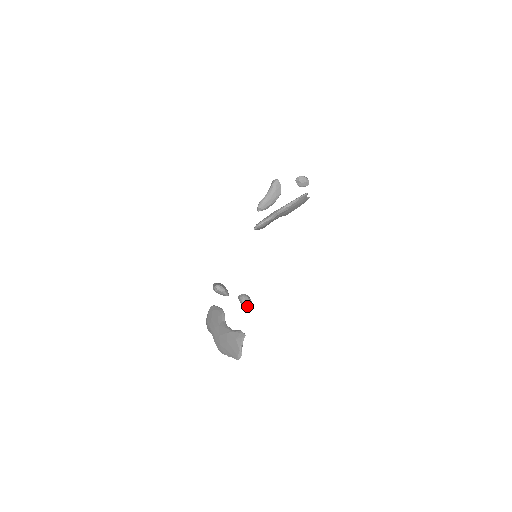
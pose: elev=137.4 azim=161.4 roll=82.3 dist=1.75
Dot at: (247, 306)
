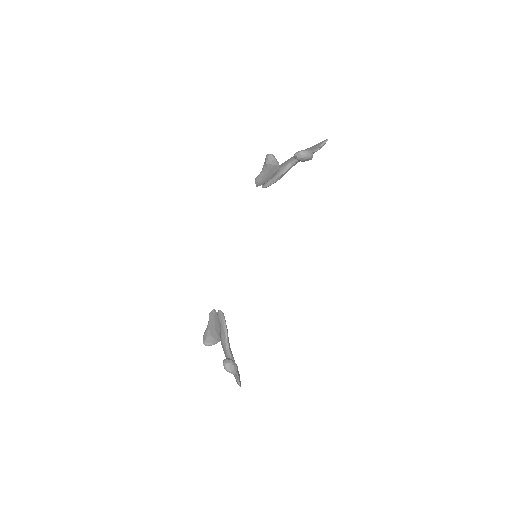
Dot at: (231, 372)
